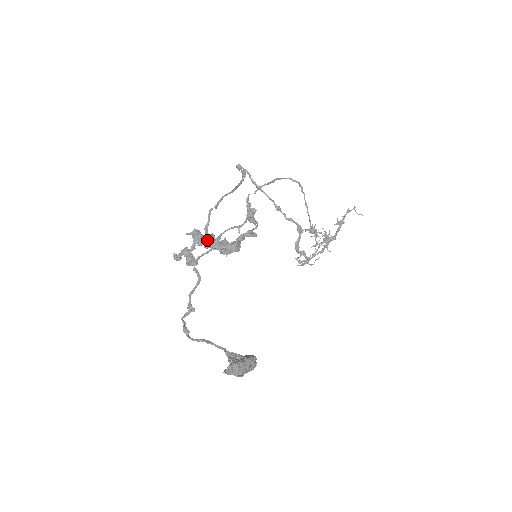
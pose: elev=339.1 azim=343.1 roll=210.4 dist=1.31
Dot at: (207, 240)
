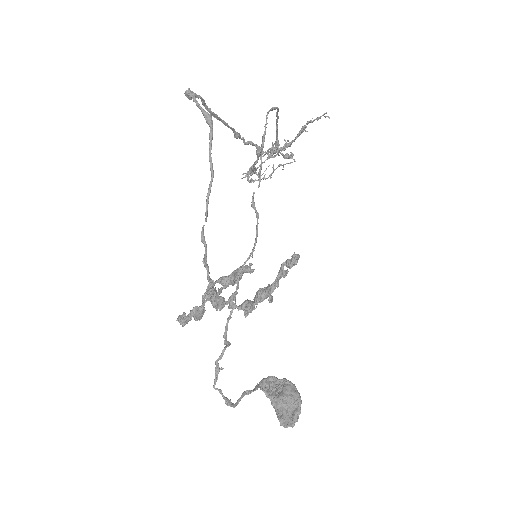
Dot at: occluded
